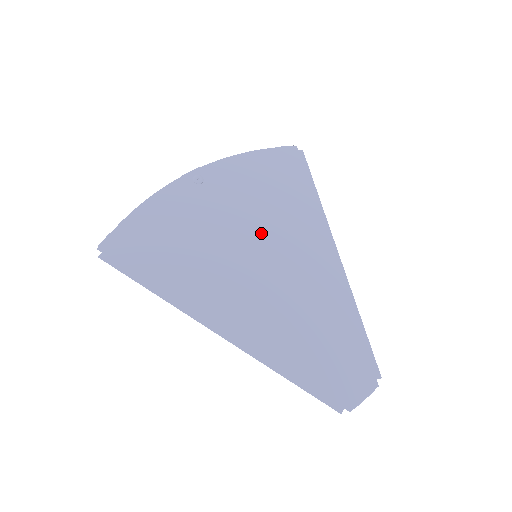
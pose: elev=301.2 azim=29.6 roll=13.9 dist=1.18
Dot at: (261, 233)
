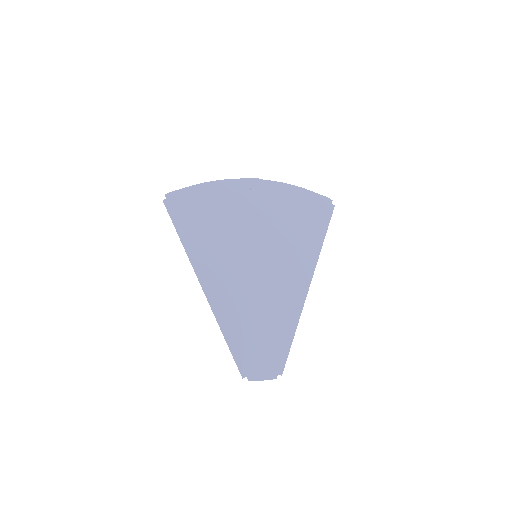
Dot at: (269, 244)
